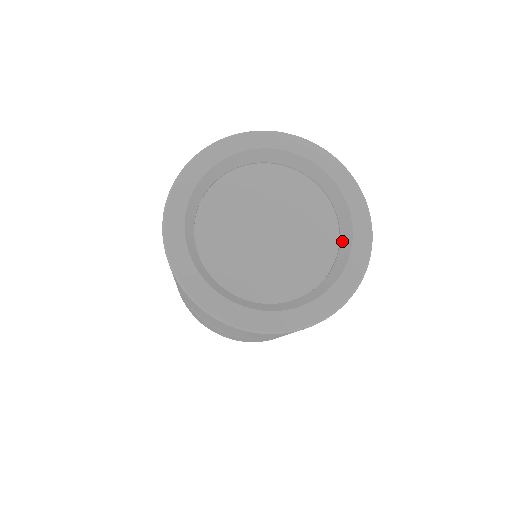
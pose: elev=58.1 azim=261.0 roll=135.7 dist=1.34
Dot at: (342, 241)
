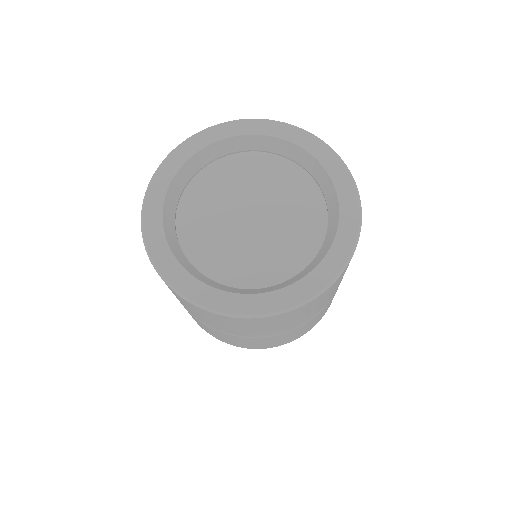
Dot at: (329, 209)
